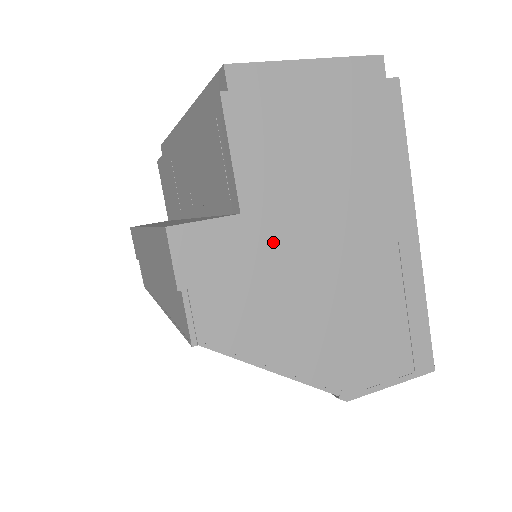
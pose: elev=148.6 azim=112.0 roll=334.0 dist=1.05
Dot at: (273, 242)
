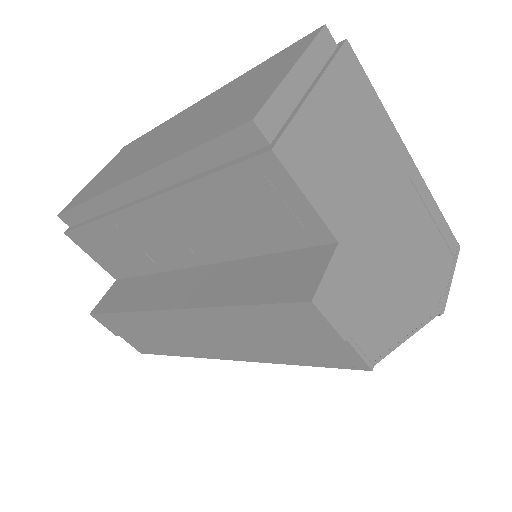
Dot at: (363, 245)
